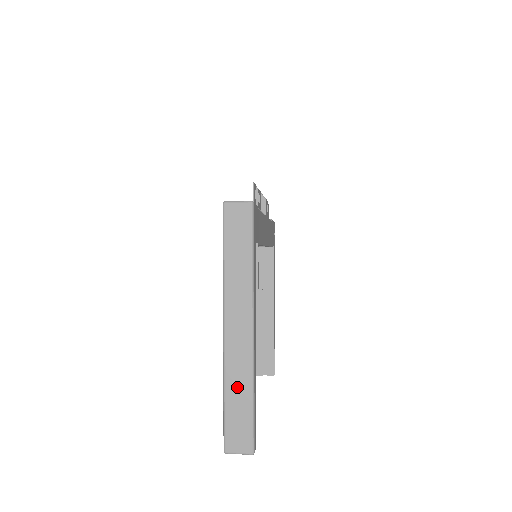
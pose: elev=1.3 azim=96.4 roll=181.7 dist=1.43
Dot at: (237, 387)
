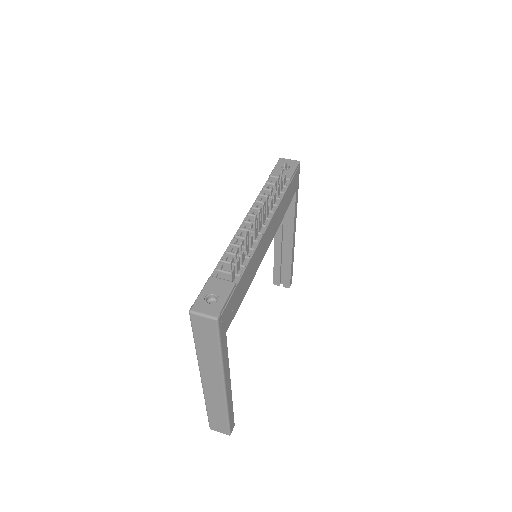
Dot at: (215, 408)
